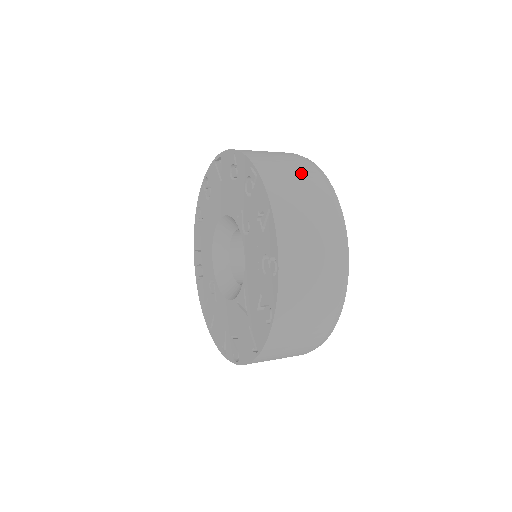
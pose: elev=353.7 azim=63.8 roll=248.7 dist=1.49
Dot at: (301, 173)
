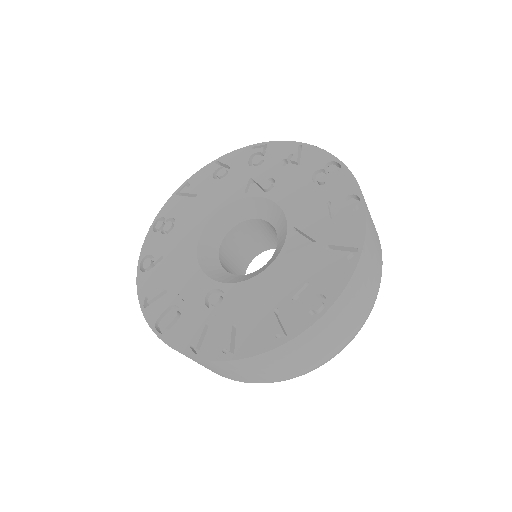
Dot at: occluded
